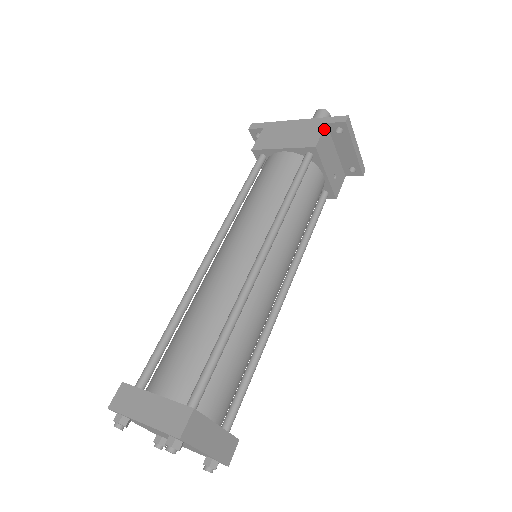
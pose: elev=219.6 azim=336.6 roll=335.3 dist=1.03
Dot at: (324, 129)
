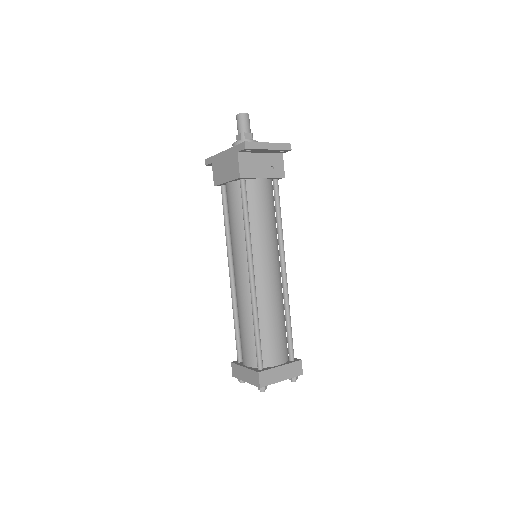
Dot at: (238, 158)
